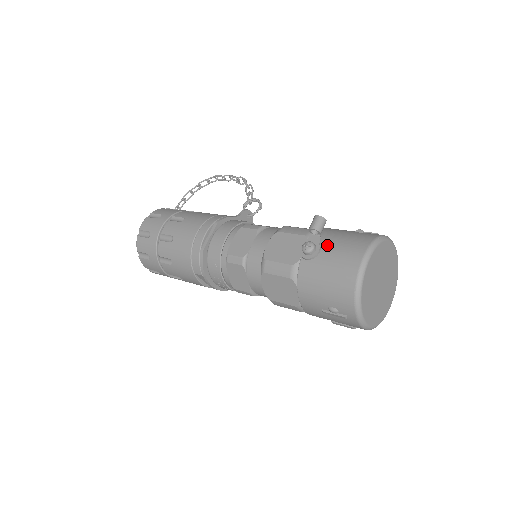
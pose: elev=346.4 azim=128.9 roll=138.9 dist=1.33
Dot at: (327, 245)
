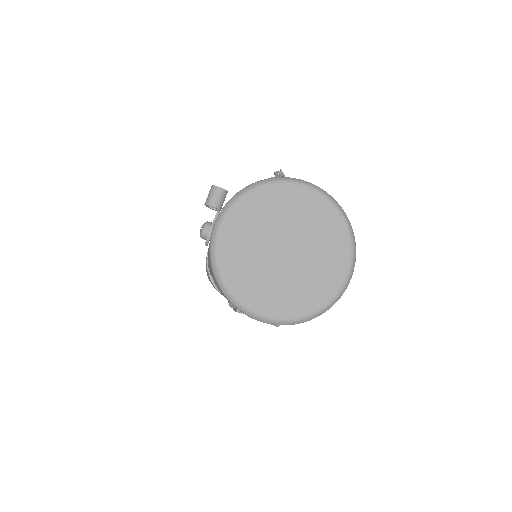
Dot at: occluded
